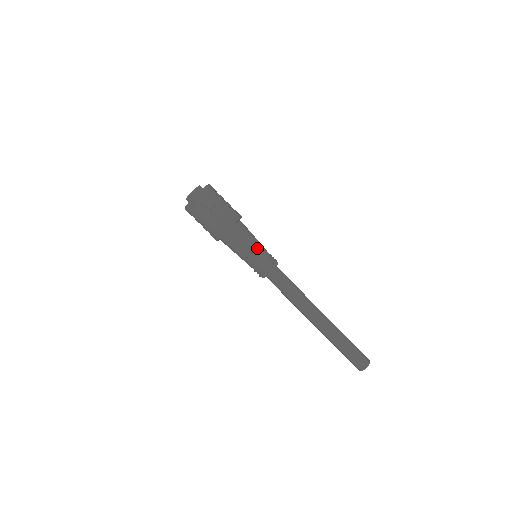
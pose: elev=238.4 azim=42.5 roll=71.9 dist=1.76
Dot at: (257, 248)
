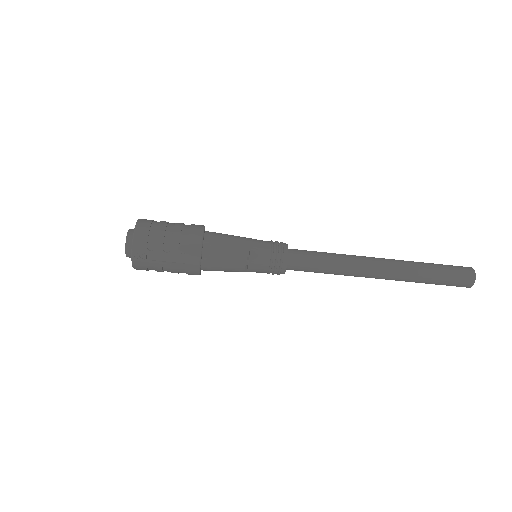
Dot at: (250, 247)
